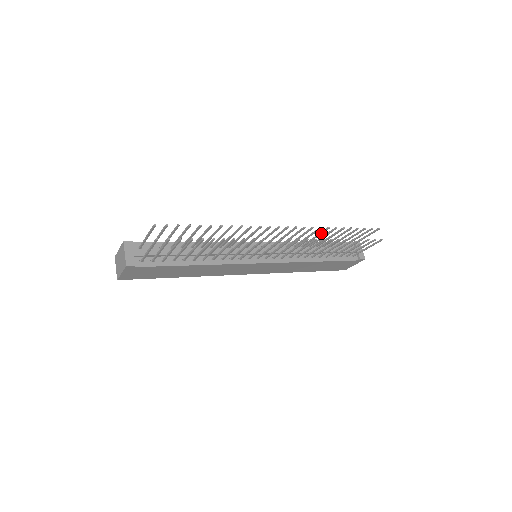
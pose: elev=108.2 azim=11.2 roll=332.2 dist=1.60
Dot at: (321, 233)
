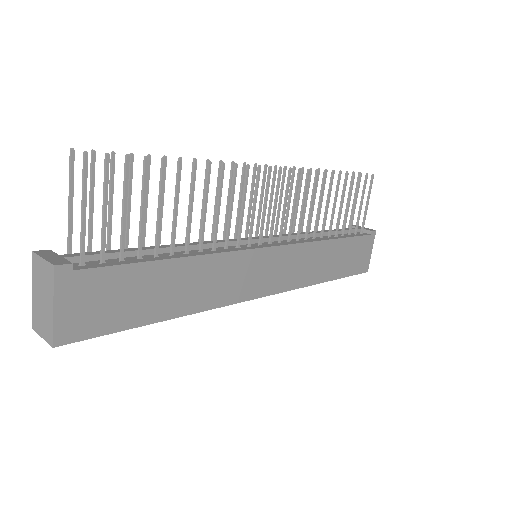
Dot at: (308, 186)
